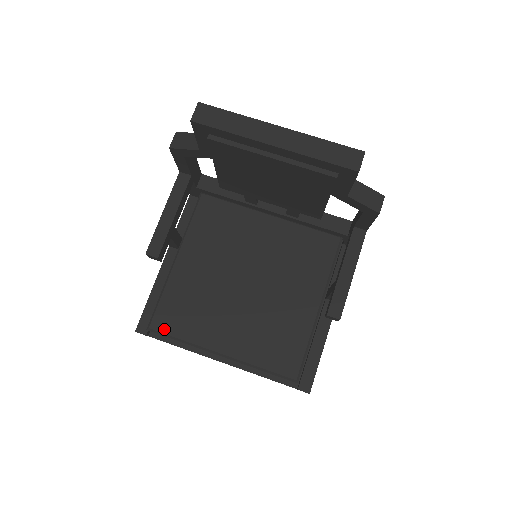
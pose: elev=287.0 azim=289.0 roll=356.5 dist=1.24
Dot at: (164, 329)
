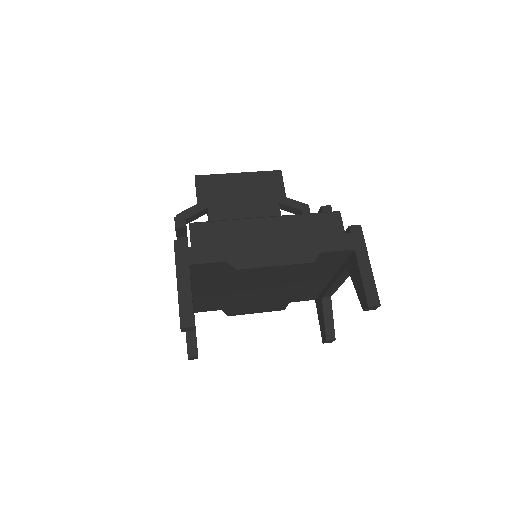
Dot at: (206, 223)
